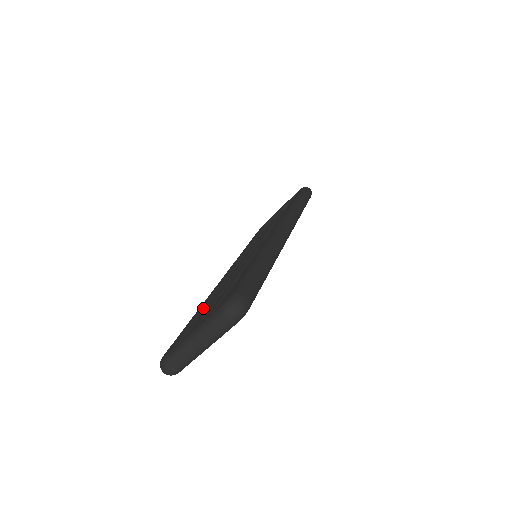
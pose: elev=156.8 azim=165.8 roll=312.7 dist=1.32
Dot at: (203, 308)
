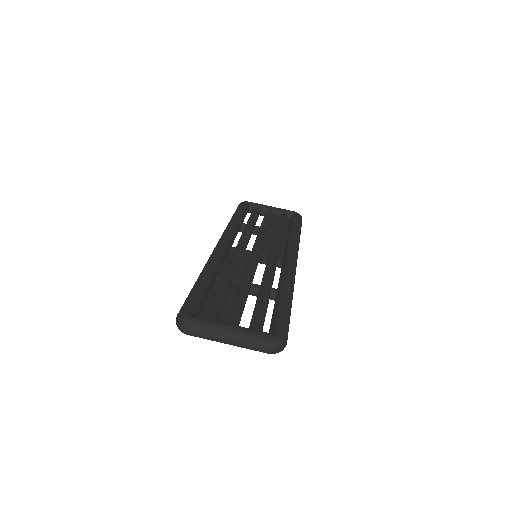
Dot at: (212, 277)
